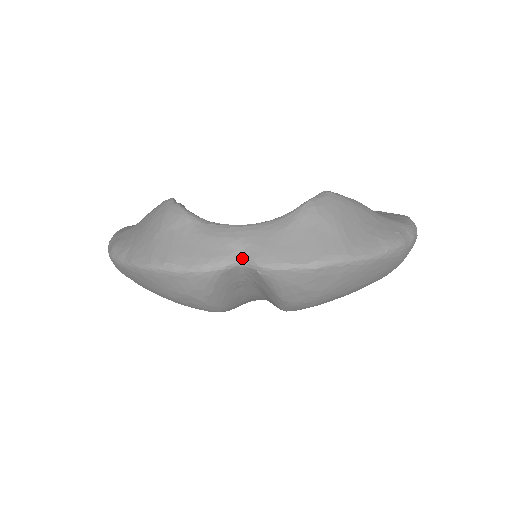
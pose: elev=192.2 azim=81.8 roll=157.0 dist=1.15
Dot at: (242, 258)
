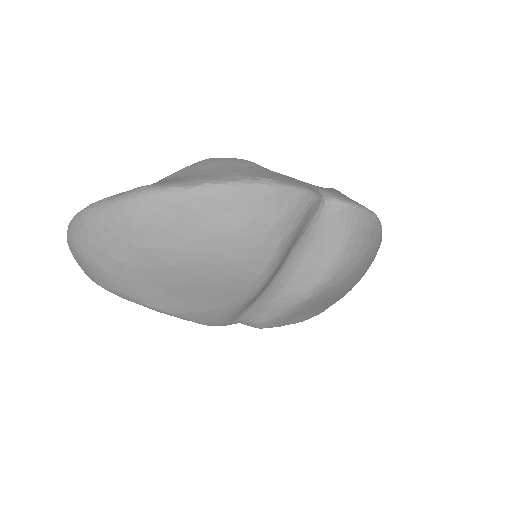
Dot at: (324, 196)
